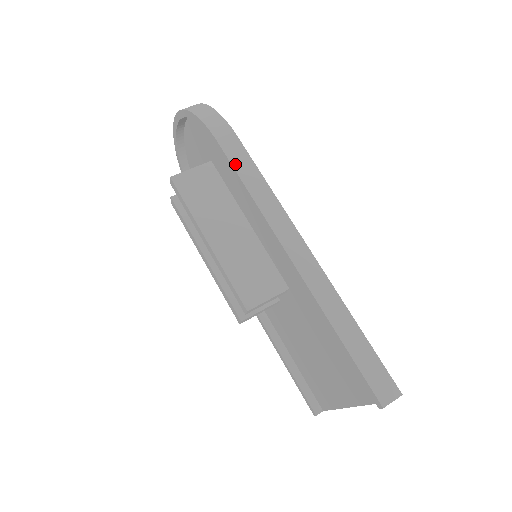
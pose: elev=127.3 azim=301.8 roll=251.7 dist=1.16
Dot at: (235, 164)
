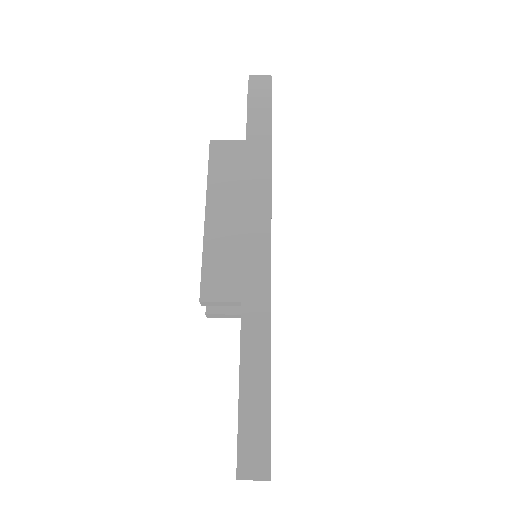
Dot at: (250, 139)
